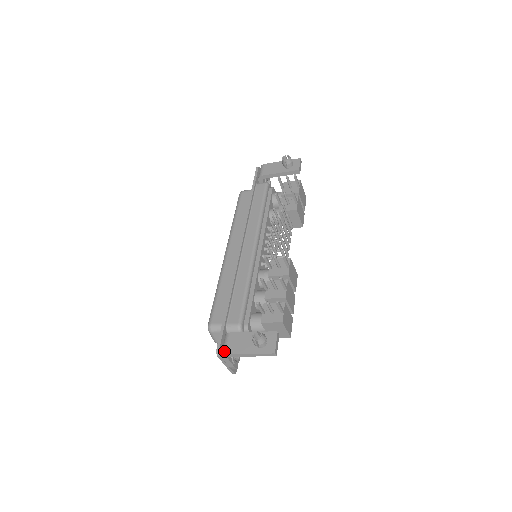
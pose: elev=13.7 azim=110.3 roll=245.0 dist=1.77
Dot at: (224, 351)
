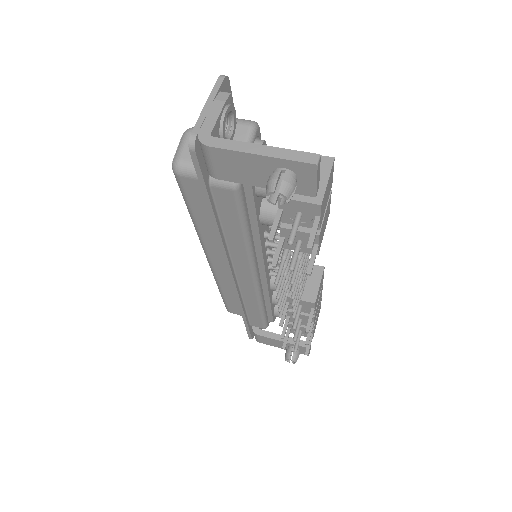
Dot at: (257, 341)
